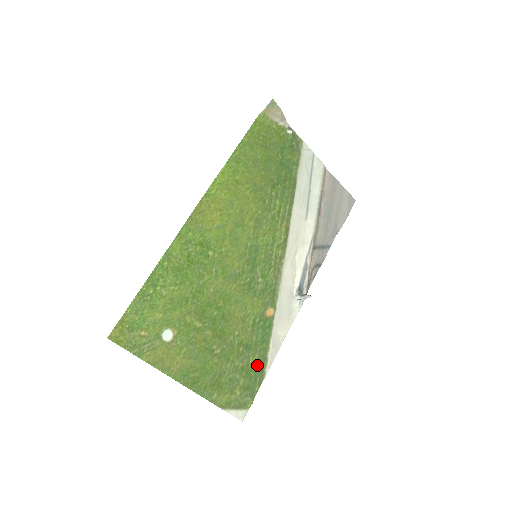
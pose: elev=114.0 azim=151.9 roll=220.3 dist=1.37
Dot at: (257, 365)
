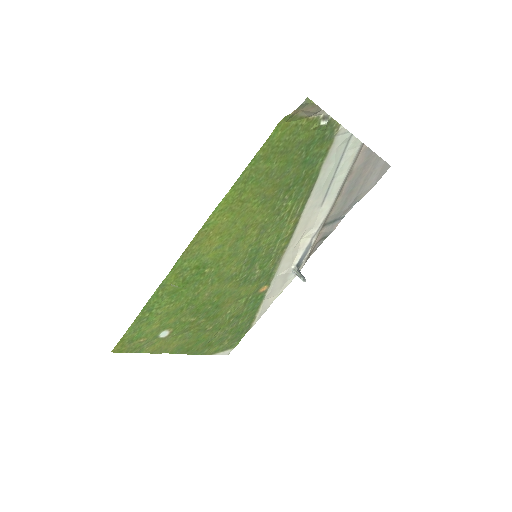
Dot at: (245, 324)
